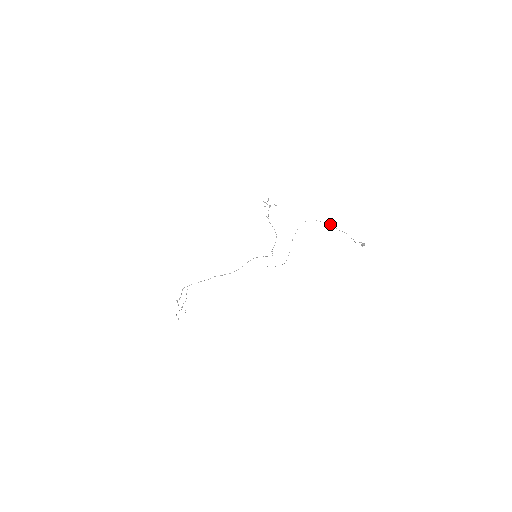
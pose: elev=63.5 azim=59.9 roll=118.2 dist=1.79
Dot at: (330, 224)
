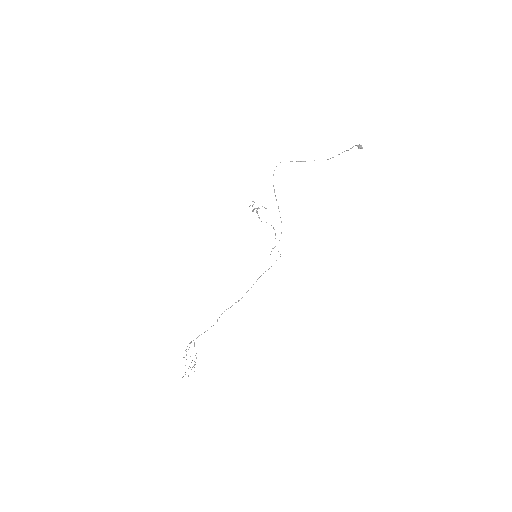
Dot at: occluded
